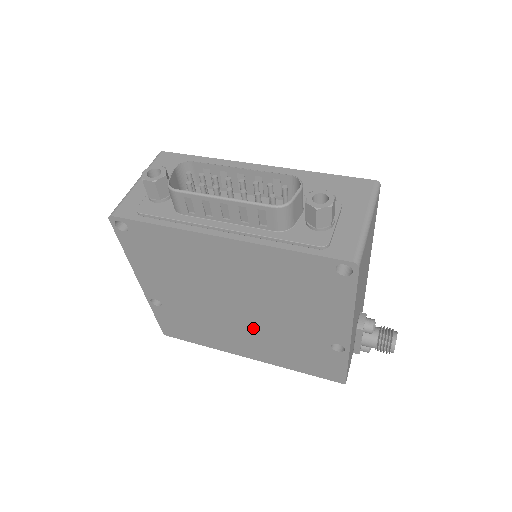
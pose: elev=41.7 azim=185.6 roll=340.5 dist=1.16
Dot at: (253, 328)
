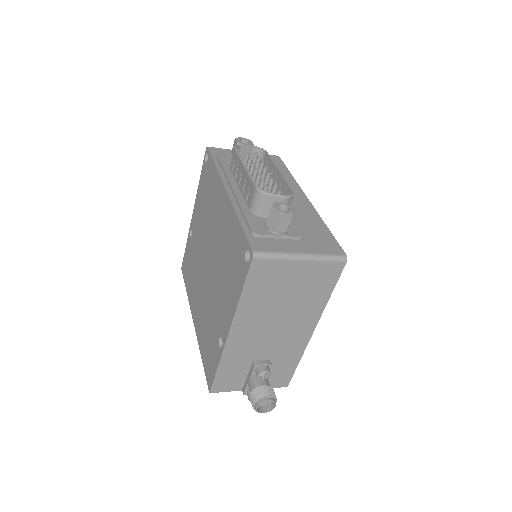
Dot at: (205, 290)
